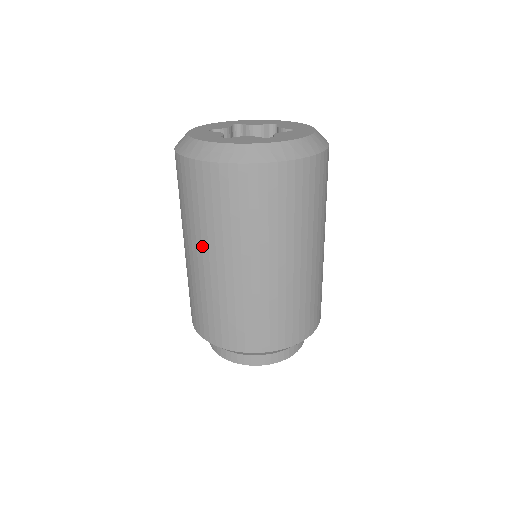
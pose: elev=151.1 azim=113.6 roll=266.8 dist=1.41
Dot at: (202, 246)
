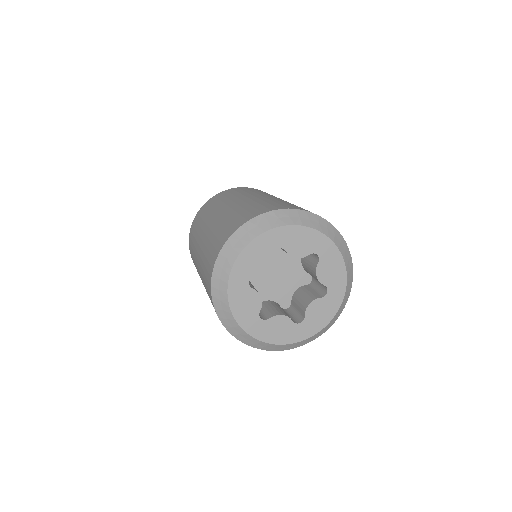
Dot at: occluded
